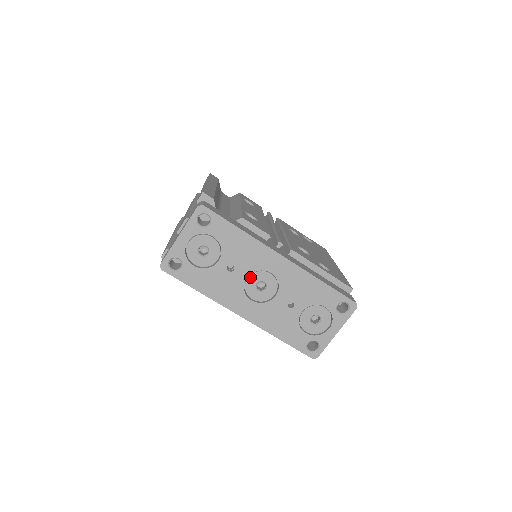
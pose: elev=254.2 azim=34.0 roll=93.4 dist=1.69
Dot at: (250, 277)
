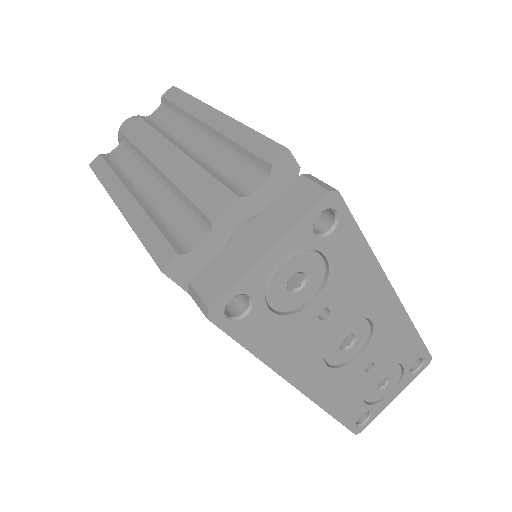
Dot at: (341, 328)
